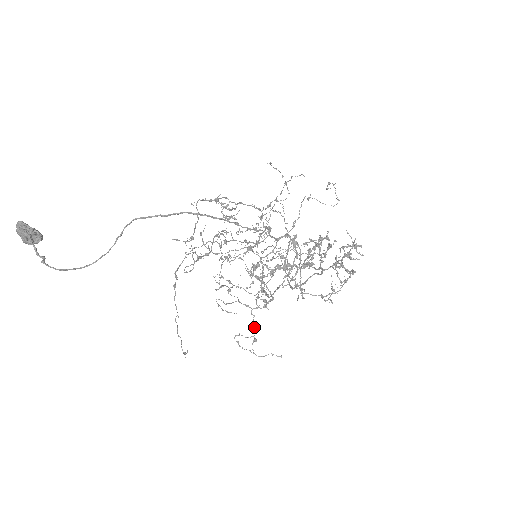
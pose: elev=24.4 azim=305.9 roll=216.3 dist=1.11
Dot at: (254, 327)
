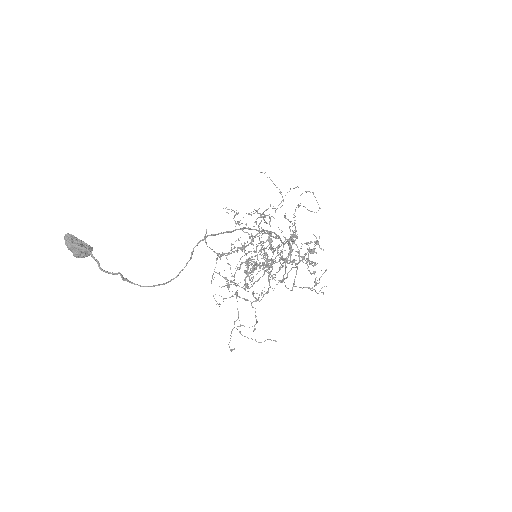
Dot at: occluded
